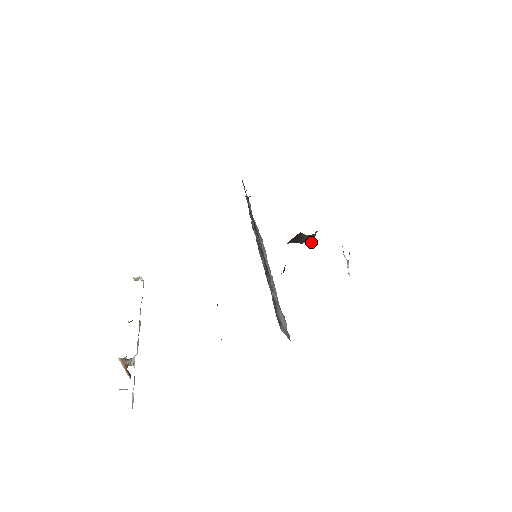
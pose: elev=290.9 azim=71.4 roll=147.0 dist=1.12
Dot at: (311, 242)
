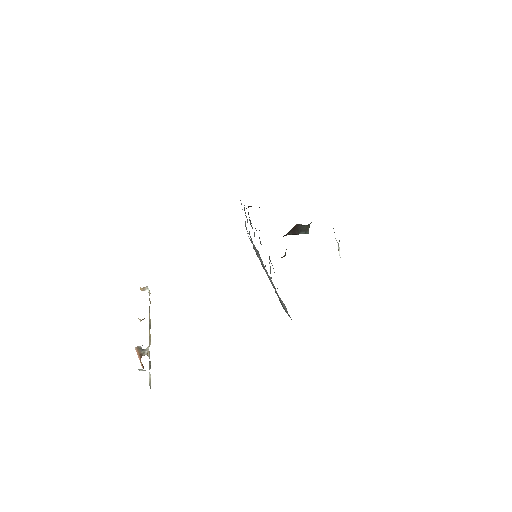
Dot at: (306, 233)
